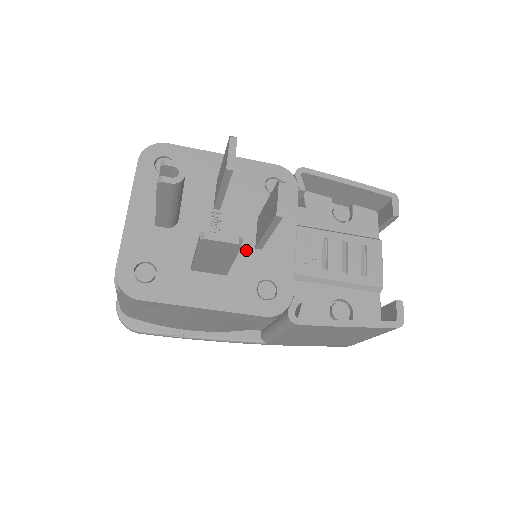
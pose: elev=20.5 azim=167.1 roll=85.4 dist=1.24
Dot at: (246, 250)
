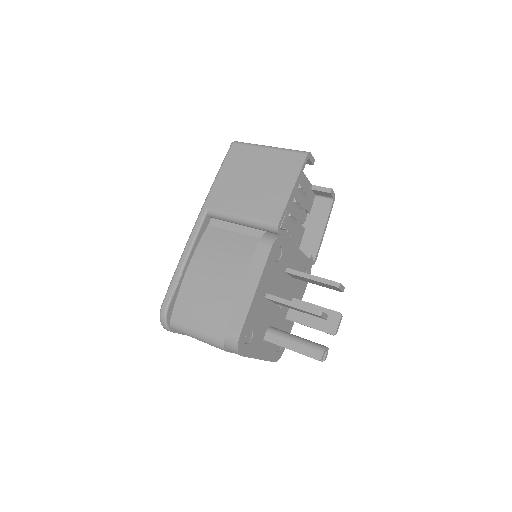
Dot at: (292, 284)
